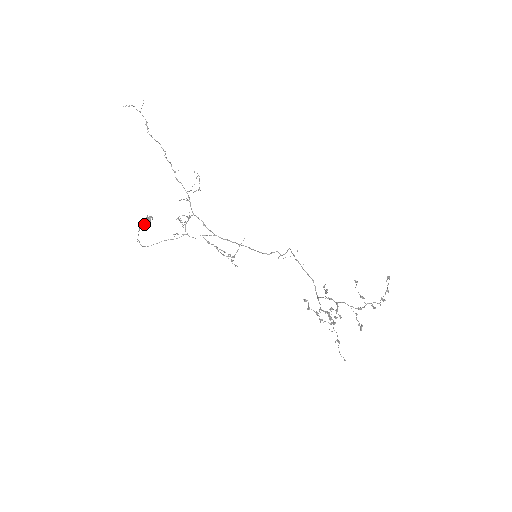
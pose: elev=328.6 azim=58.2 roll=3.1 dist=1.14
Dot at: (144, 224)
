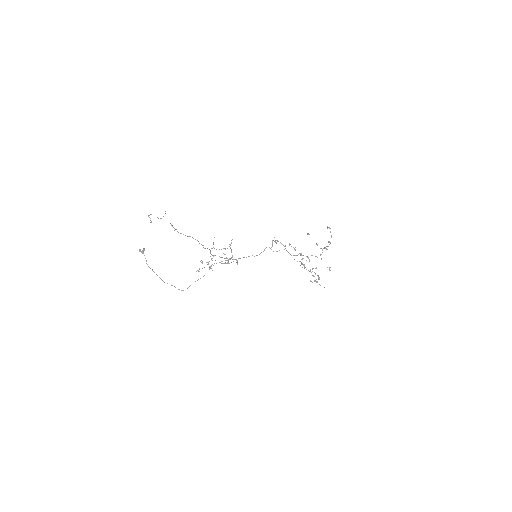
Dot at: (146, 260)
